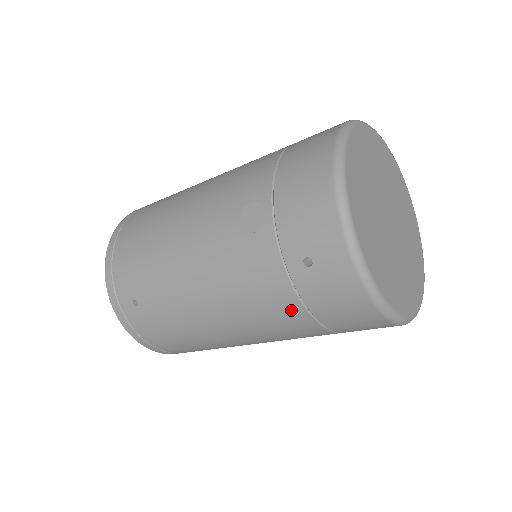
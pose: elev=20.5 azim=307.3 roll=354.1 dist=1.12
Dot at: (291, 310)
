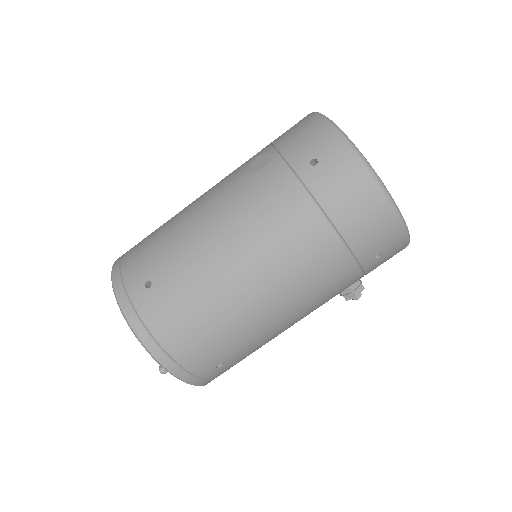
Dot at: (307, 216)
